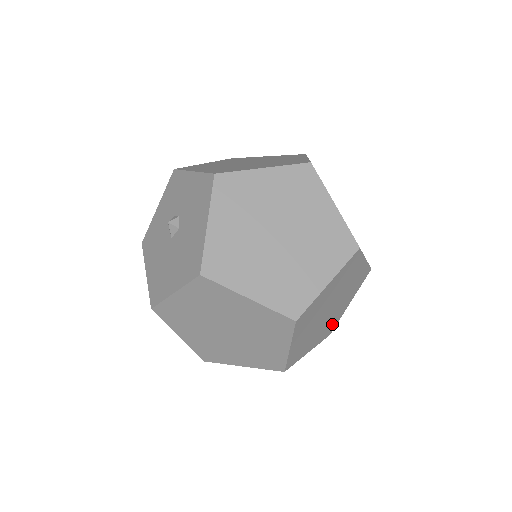
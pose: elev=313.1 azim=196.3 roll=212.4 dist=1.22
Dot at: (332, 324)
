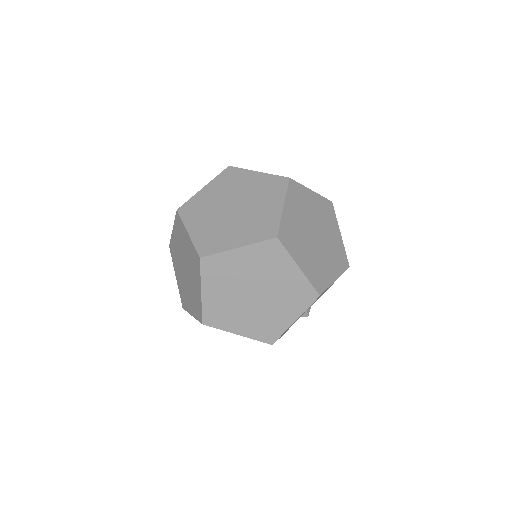
Dot at: (270, 328)
